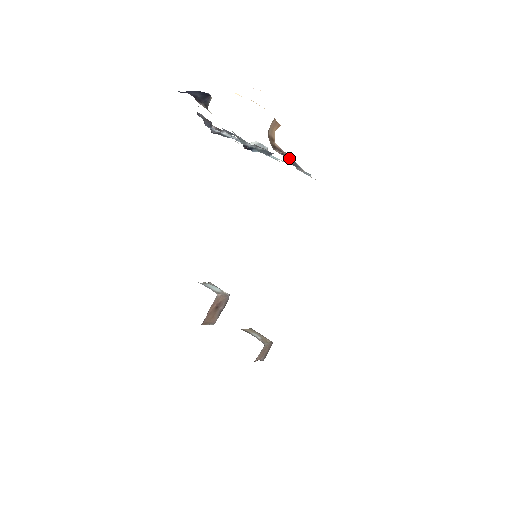
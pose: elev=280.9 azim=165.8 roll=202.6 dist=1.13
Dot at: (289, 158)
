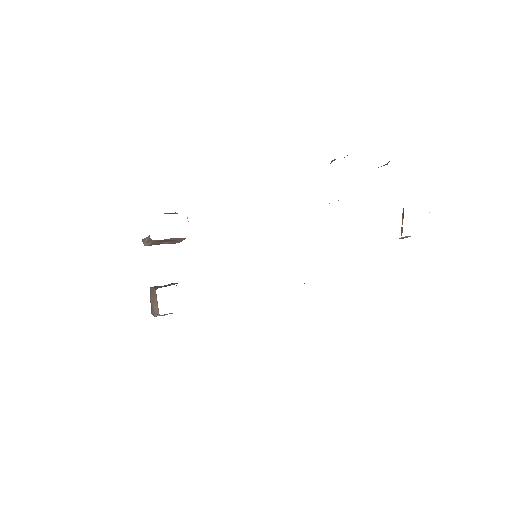
Dot at: occluded
